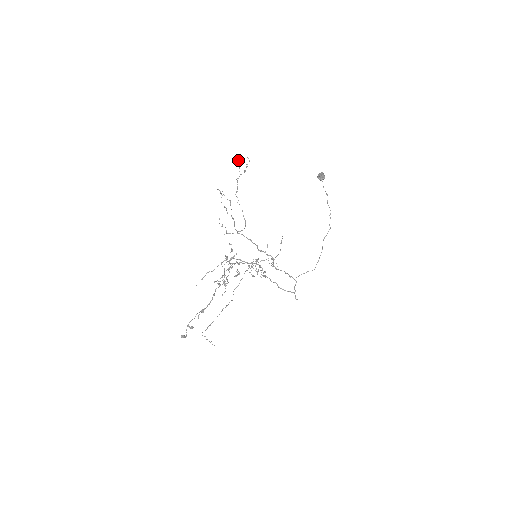
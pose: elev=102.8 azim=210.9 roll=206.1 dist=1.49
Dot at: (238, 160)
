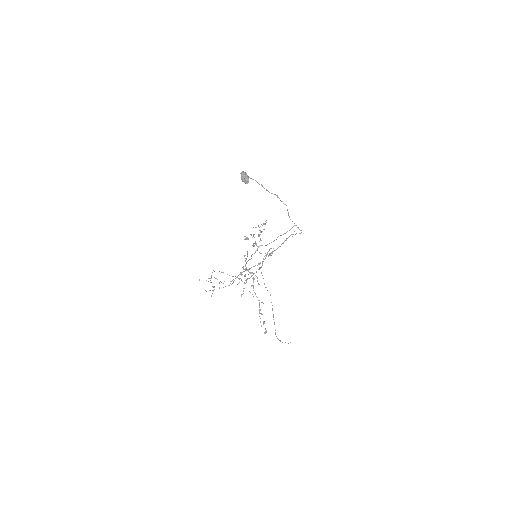
Dot at: occluded
